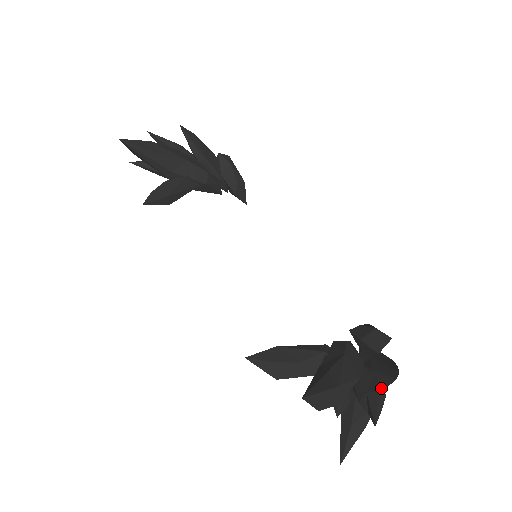
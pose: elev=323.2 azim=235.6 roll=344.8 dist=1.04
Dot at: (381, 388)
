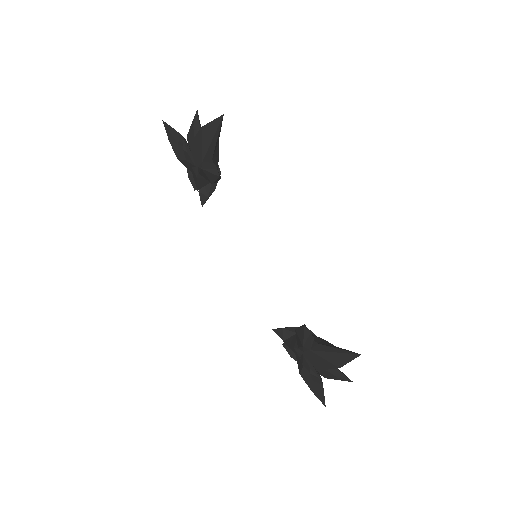
Dot at: occluded
